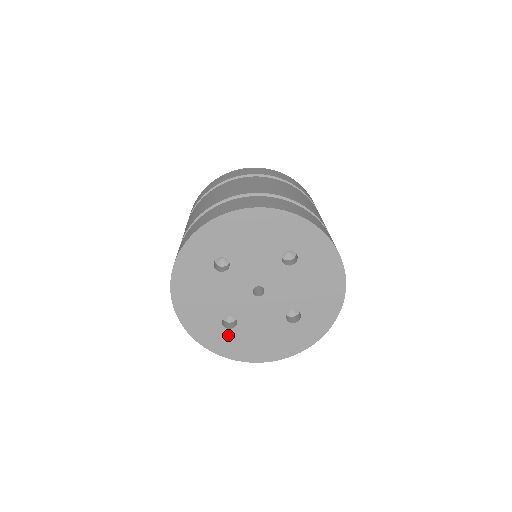
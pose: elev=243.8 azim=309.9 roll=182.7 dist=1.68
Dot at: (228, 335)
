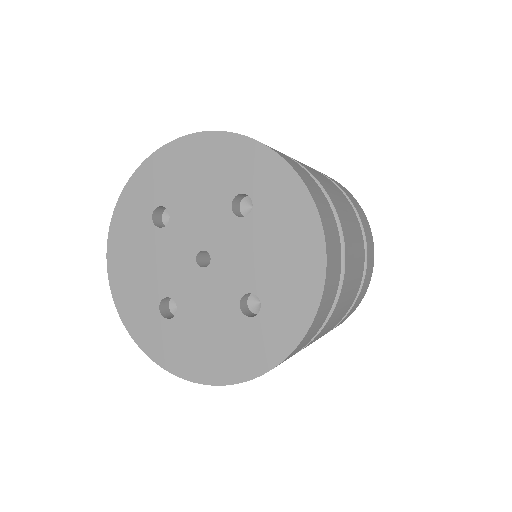
Dot at: (166, 329)
